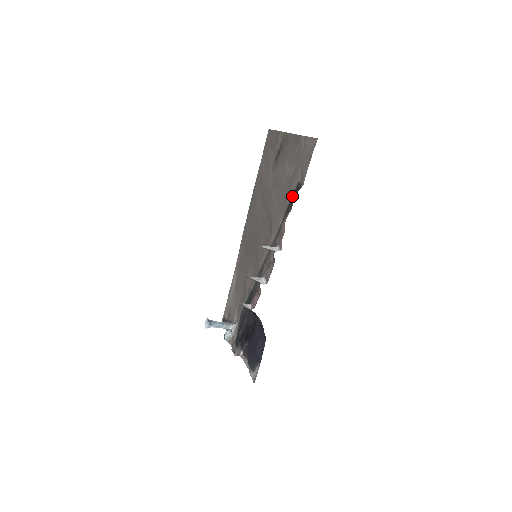
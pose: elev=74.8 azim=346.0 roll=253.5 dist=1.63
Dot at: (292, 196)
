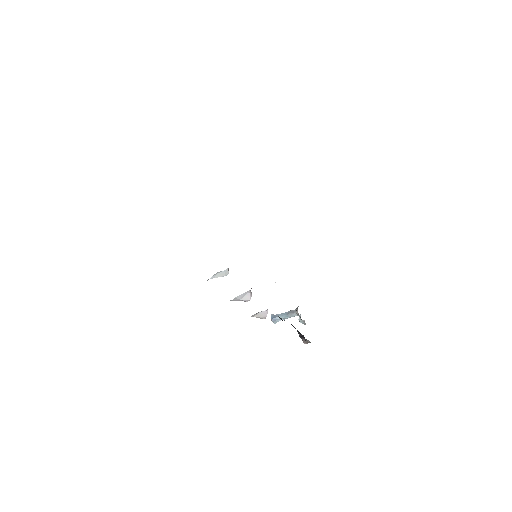
Dot at: occluded
